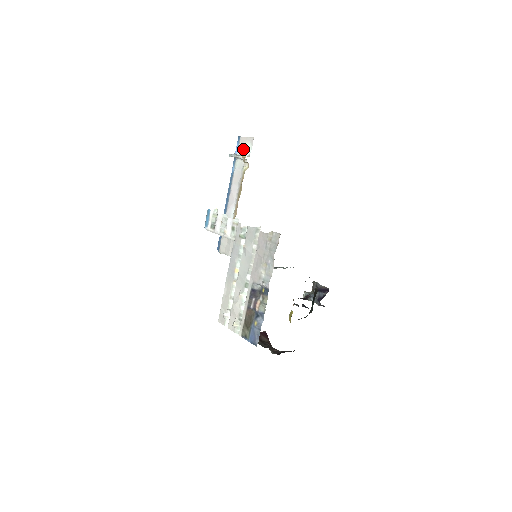
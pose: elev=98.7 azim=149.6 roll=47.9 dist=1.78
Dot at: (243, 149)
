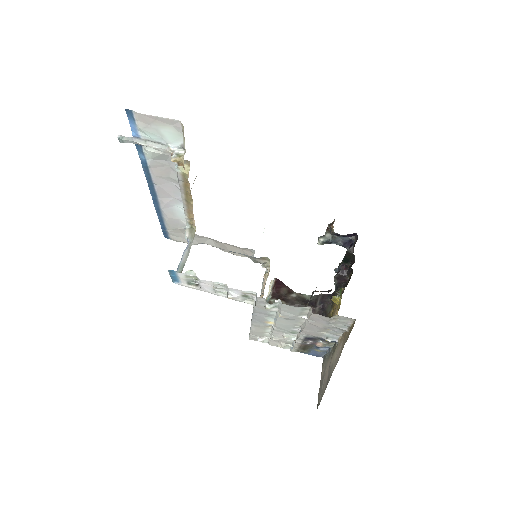
Dot at: (156, 135)
